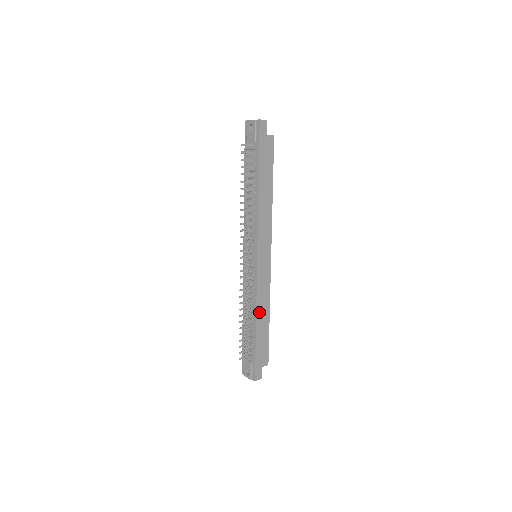
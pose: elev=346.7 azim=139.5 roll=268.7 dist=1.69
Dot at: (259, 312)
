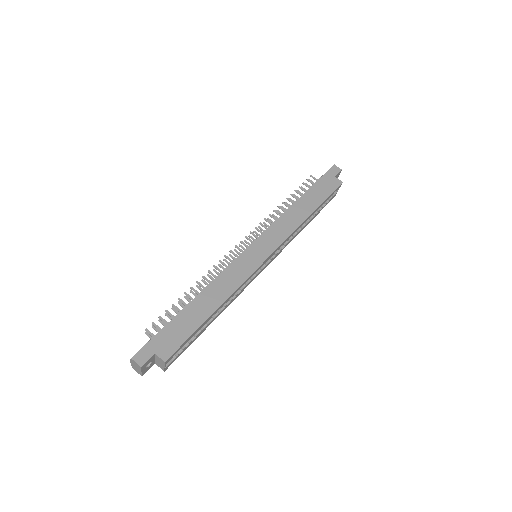
Dot at: (210, 290)
